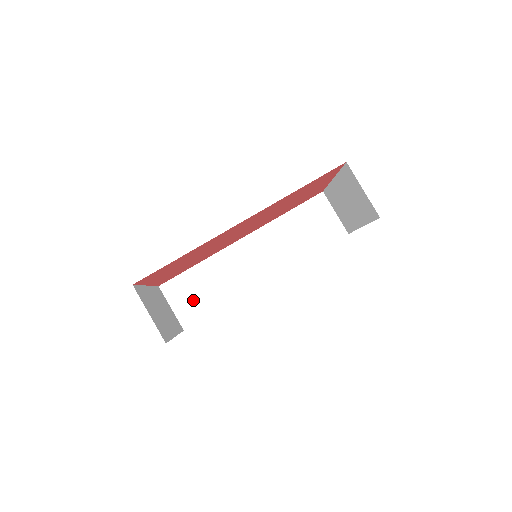
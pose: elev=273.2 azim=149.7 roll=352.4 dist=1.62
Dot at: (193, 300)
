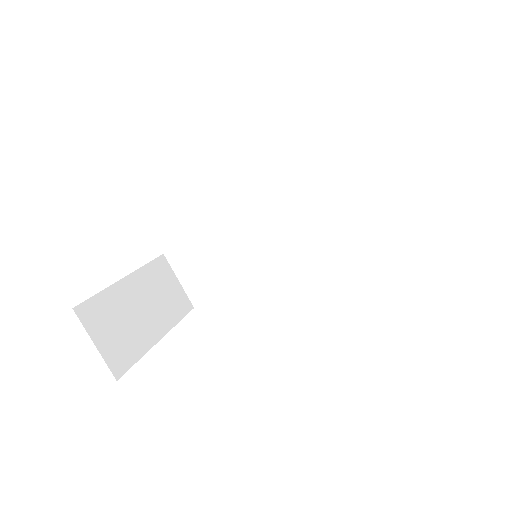
Dot at: (203, 275)
